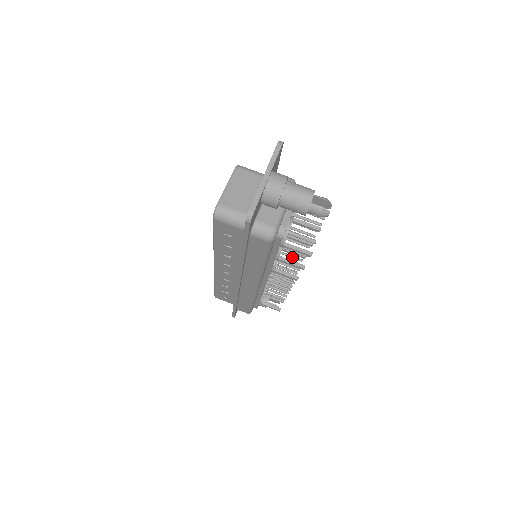
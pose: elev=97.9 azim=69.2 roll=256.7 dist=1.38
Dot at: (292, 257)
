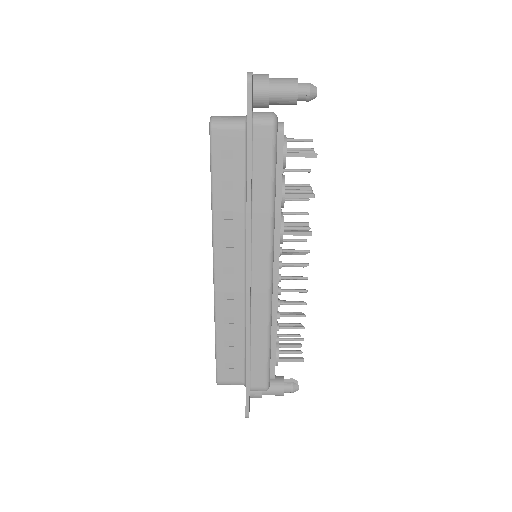
Dot at: occluded
